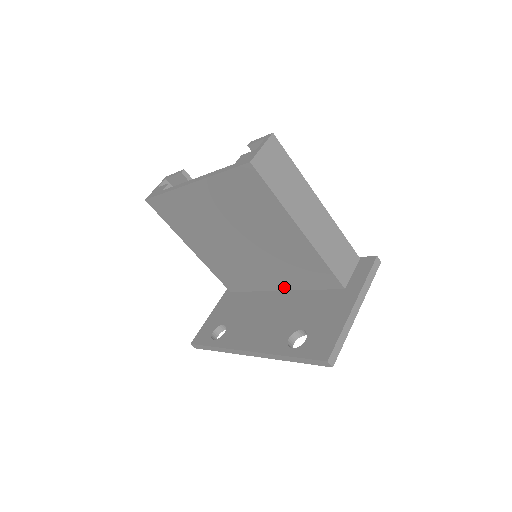
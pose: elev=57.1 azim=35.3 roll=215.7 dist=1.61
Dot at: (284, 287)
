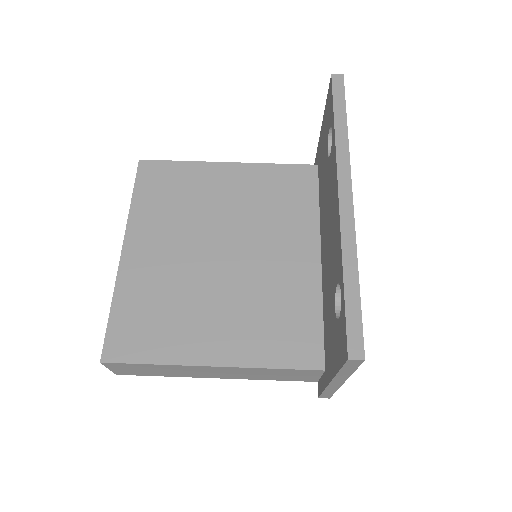
Dot at: (313, 244)
